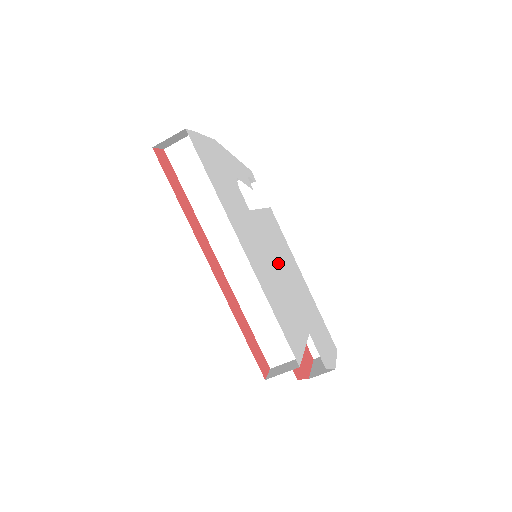
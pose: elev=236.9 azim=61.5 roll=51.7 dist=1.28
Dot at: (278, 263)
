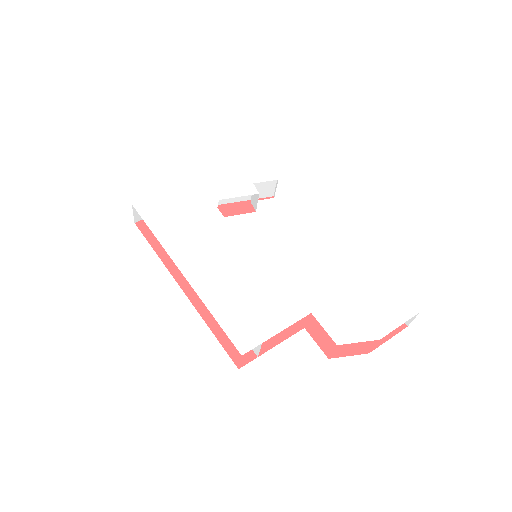
Dot at: (272, 255)
